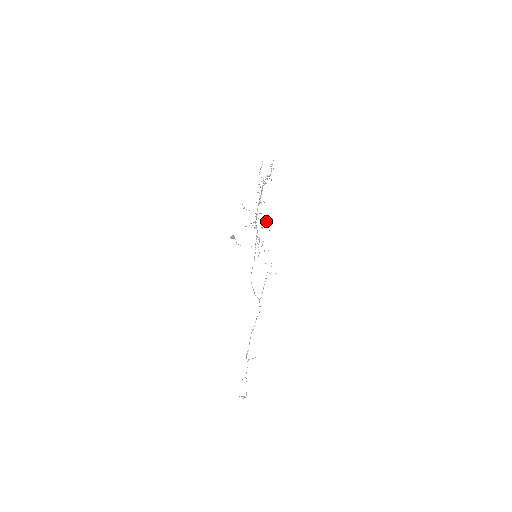
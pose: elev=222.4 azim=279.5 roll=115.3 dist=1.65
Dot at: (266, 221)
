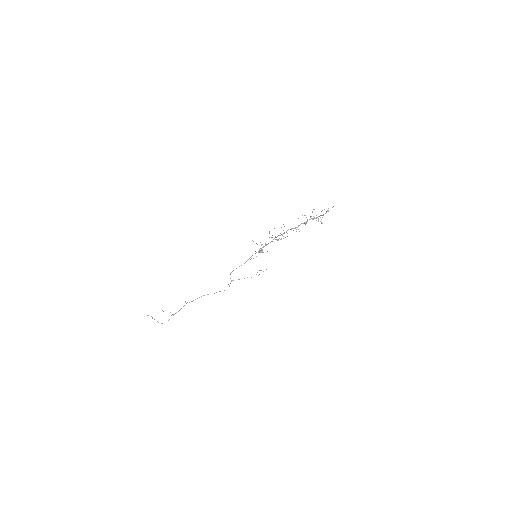
Dot at: occluded
